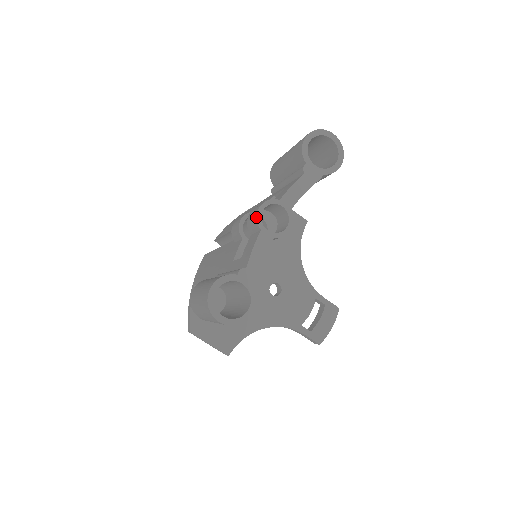
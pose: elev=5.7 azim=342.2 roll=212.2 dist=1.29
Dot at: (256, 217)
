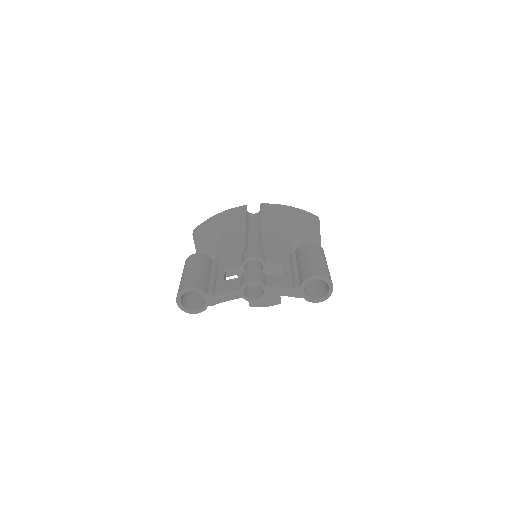
Dot at: (245, 283)
